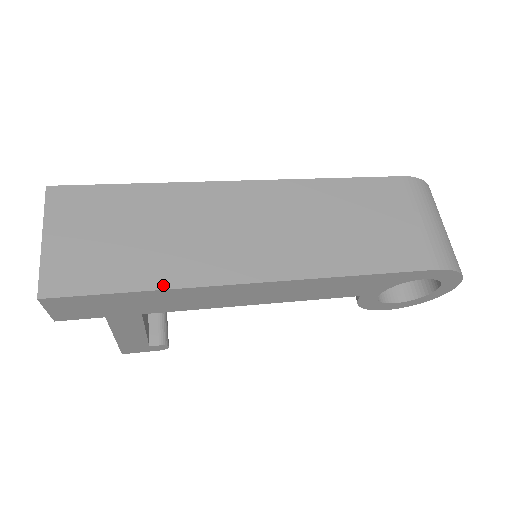
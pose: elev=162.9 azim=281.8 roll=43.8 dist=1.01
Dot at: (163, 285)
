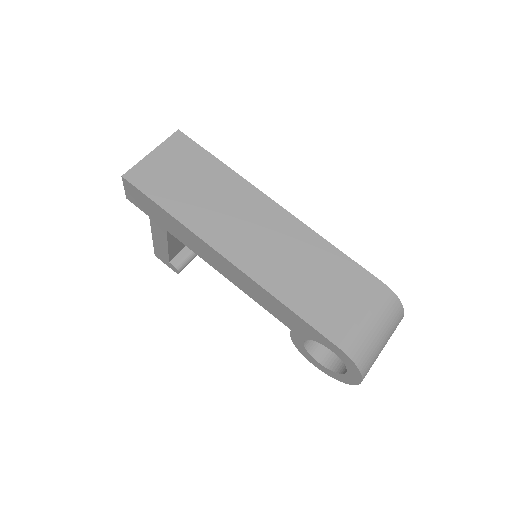
Dot at: (180, 218)
